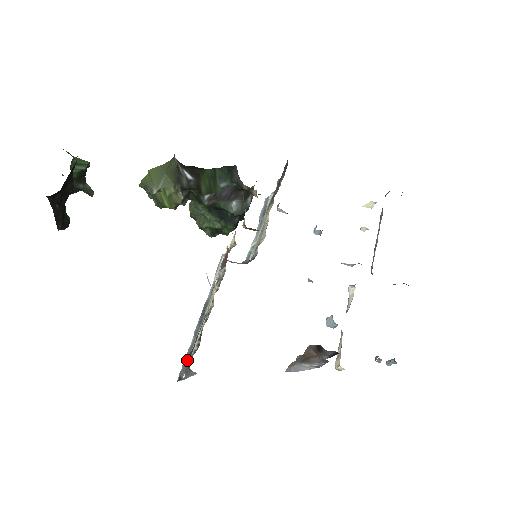
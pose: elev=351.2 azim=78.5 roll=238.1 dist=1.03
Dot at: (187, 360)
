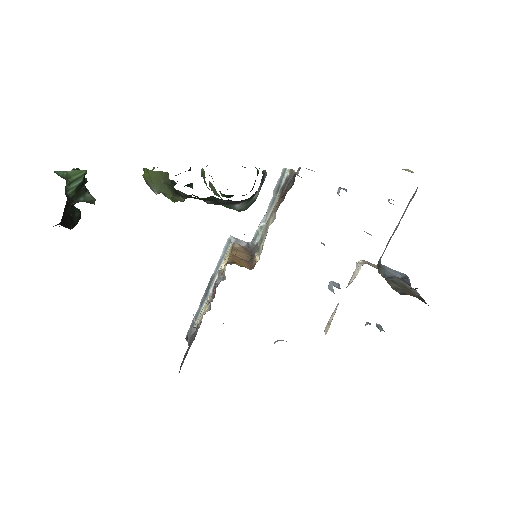
Dot at: (190, 334)
